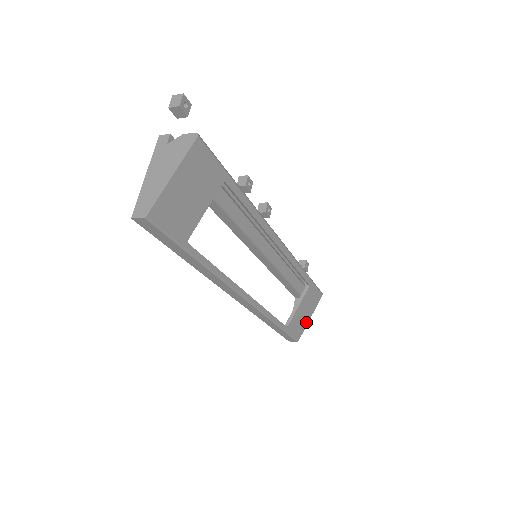
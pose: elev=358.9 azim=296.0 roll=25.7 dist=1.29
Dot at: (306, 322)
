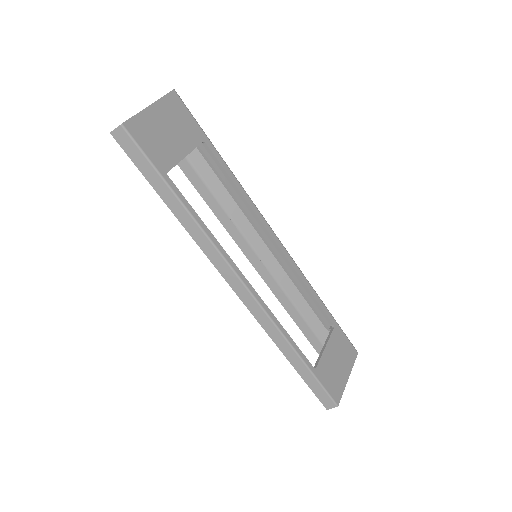
Dot at: (343, 381)
